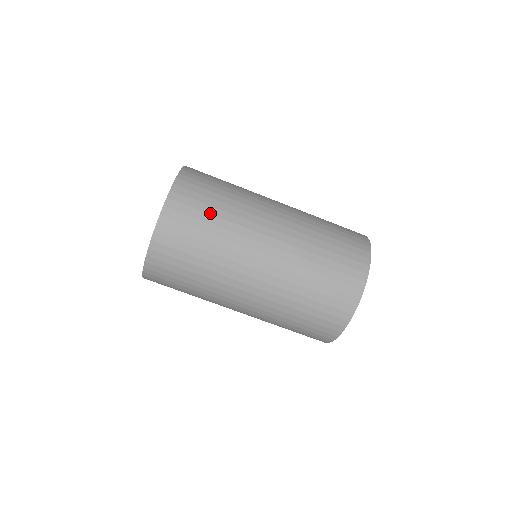
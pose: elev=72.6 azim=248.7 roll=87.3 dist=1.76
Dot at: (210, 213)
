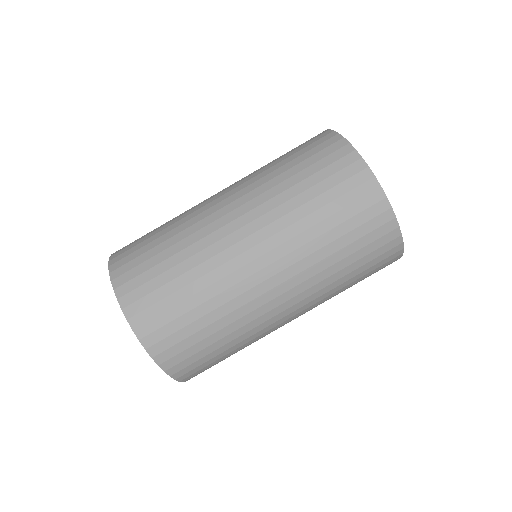
Dot at: (155, 229)
